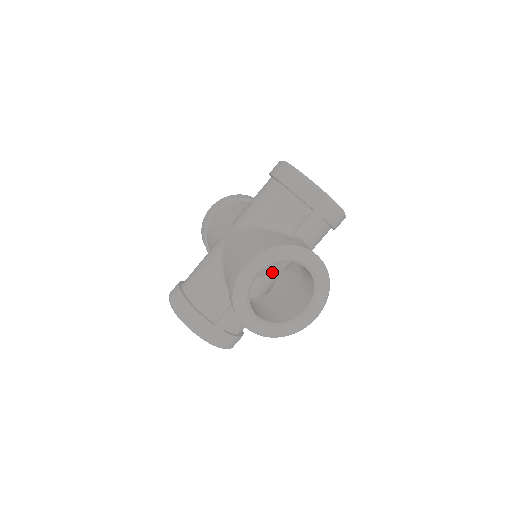
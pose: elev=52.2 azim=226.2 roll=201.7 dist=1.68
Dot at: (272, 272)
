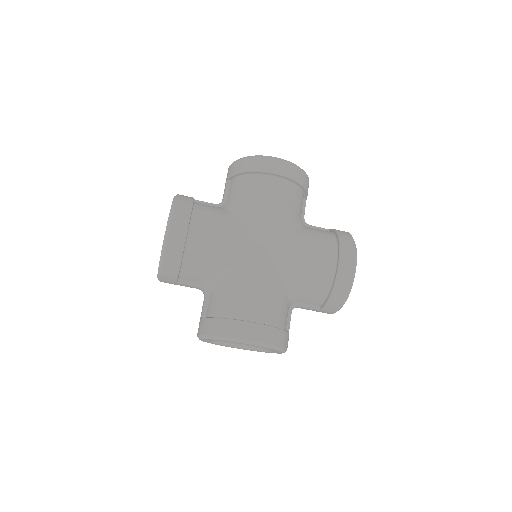
Dot at: occluded
